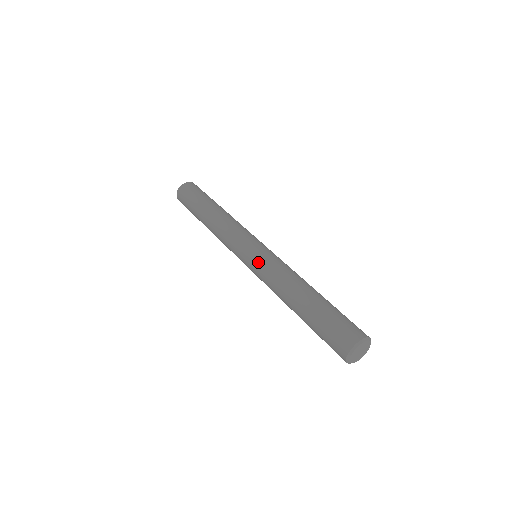
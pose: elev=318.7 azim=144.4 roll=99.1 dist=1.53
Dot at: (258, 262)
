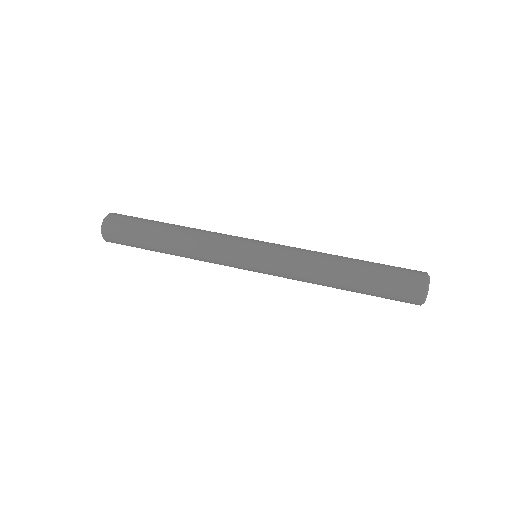
Dot at: (271, 269)
